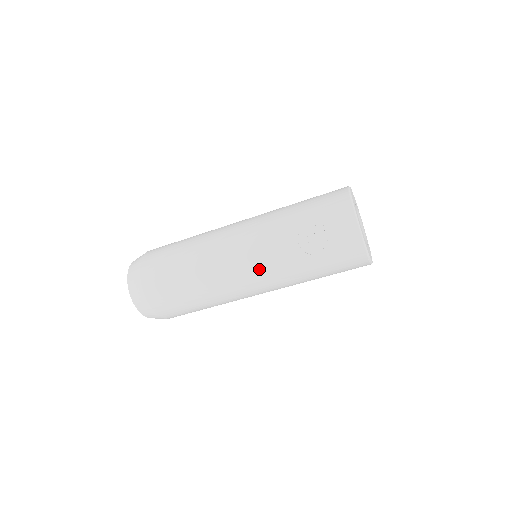
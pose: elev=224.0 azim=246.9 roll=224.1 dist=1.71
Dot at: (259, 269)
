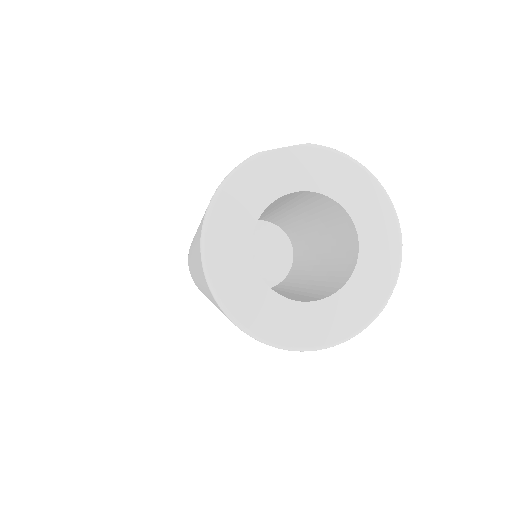
Dot at: occluded
